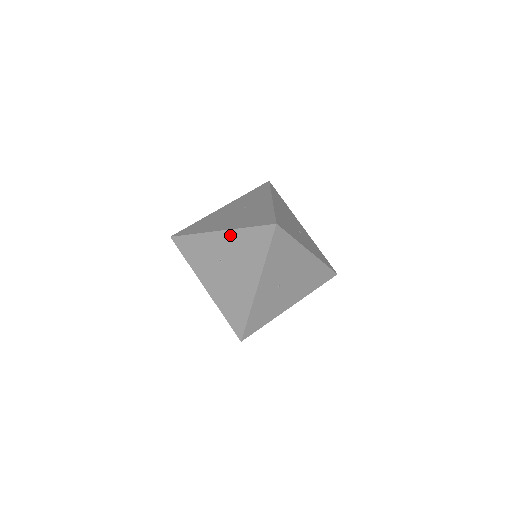
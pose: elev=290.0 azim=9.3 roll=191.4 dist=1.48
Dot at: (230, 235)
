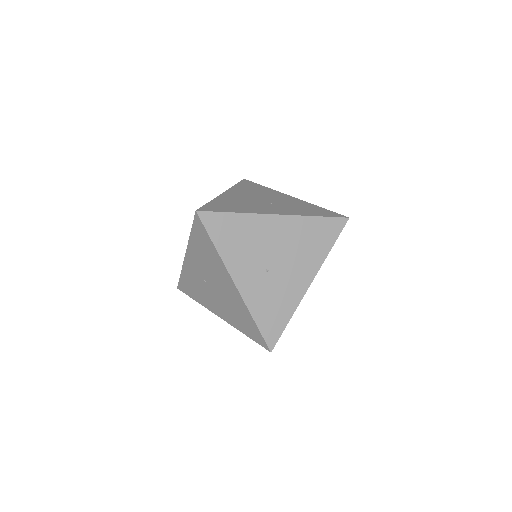
Dot at: (191, 252)
